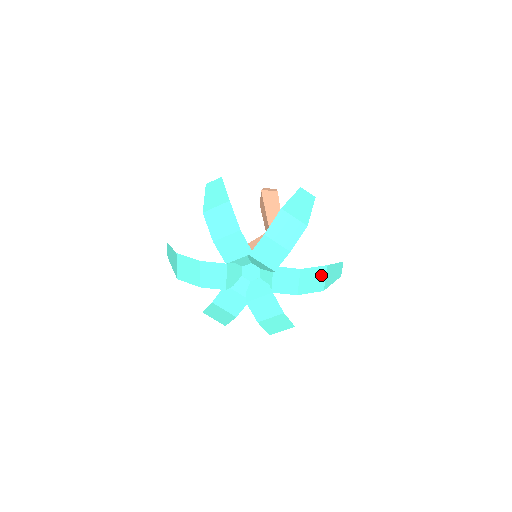
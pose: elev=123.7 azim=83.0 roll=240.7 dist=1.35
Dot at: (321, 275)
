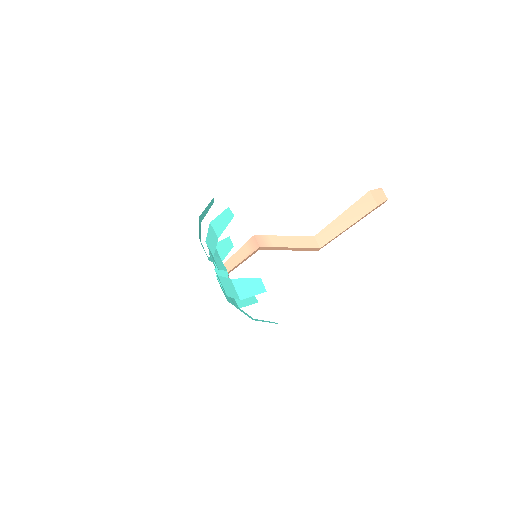
Dot at: occluded
